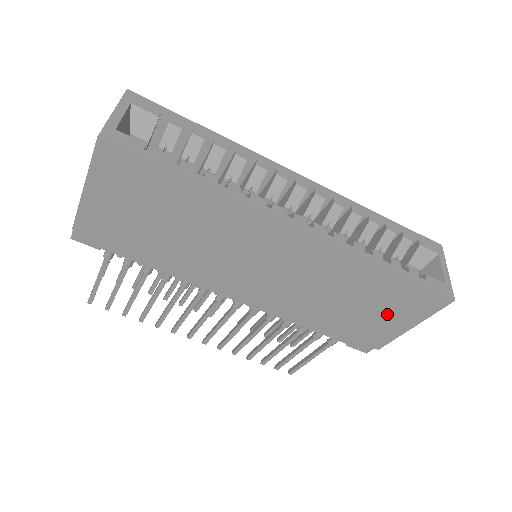
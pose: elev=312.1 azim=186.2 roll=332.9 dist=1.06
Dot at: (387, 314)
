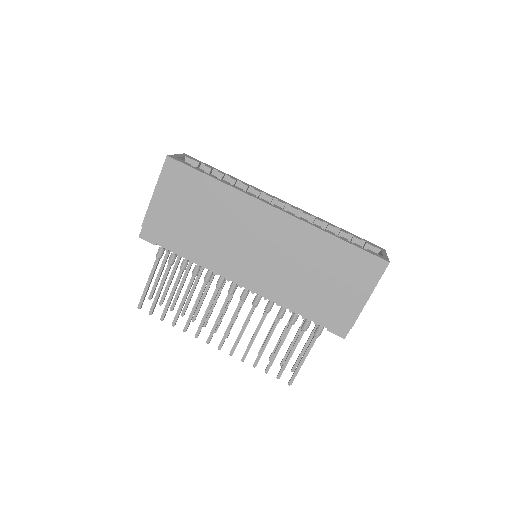
Dot at: (347, 284)
